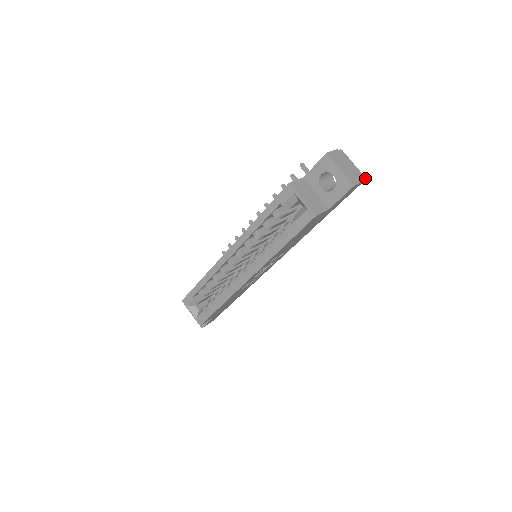
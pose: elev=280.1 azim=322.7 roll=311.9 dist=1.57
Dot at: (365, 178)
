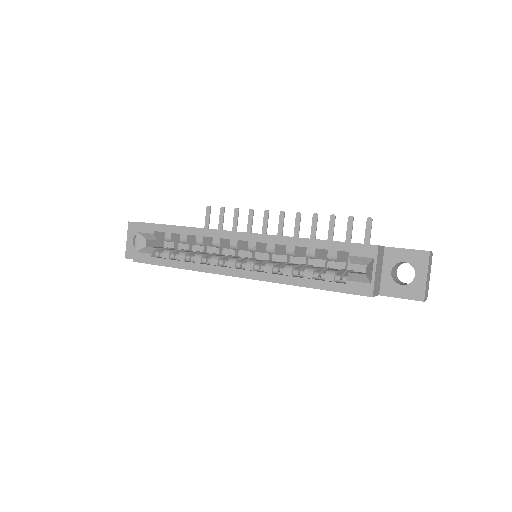
Dot at: occluded
